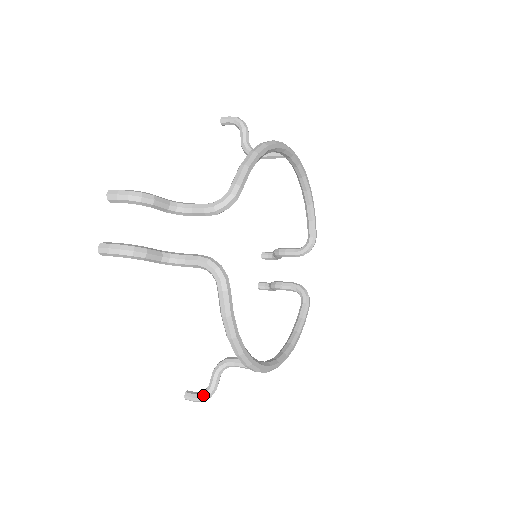
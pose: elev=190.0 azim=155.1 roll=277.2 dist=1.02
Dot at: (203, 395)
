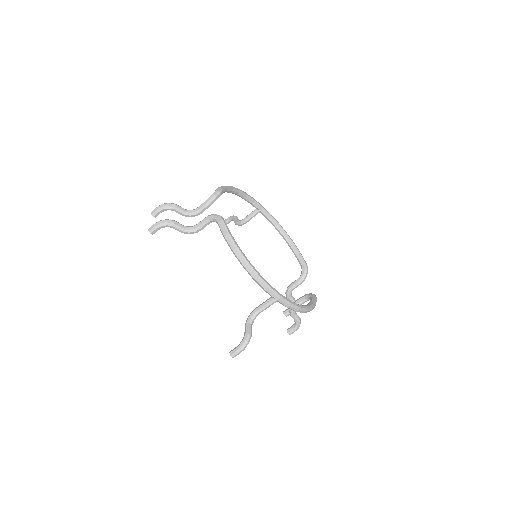
Dot at: (242, 341)
